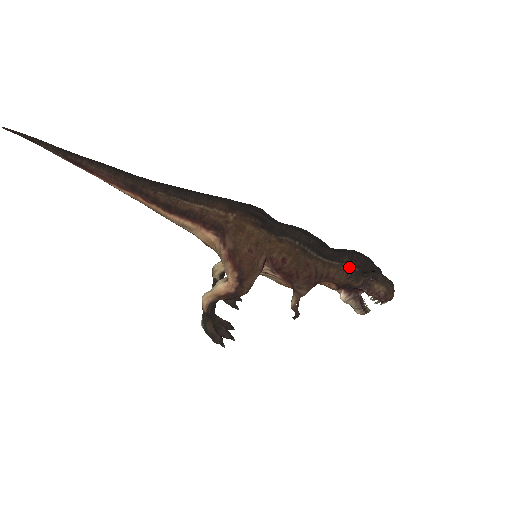
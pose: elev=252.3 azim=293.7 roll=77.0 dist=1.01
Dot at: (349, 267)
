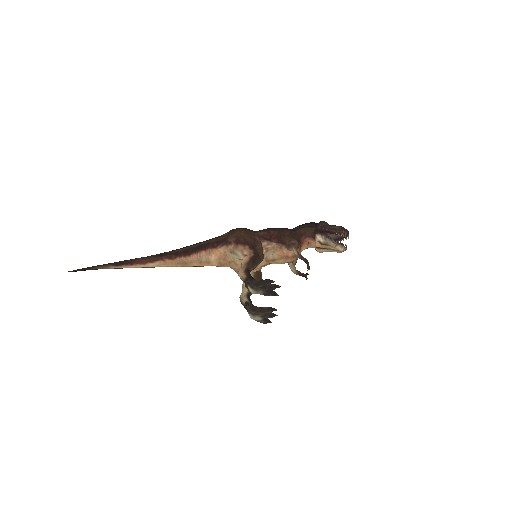
Dot at: (307, 226)
